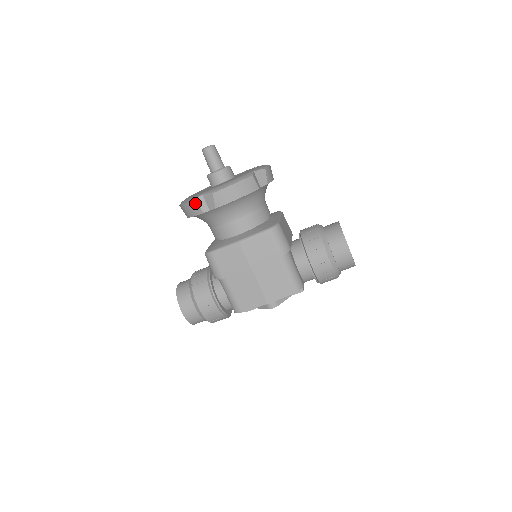
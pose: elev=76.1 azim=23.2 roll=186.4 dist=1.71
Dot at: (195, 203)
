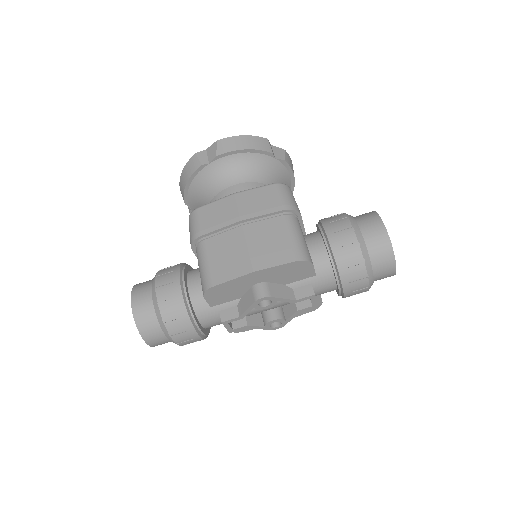
Dot at: (195, 156)
